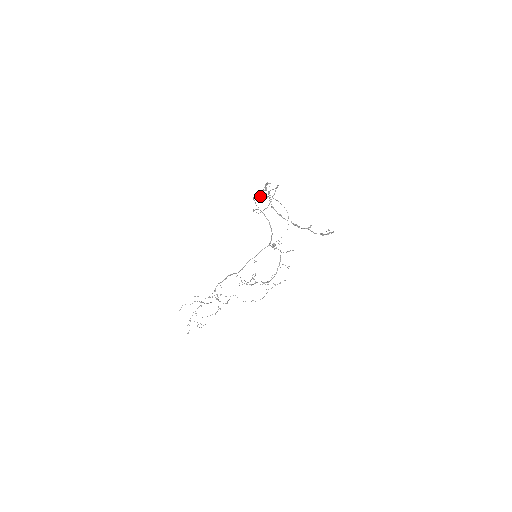
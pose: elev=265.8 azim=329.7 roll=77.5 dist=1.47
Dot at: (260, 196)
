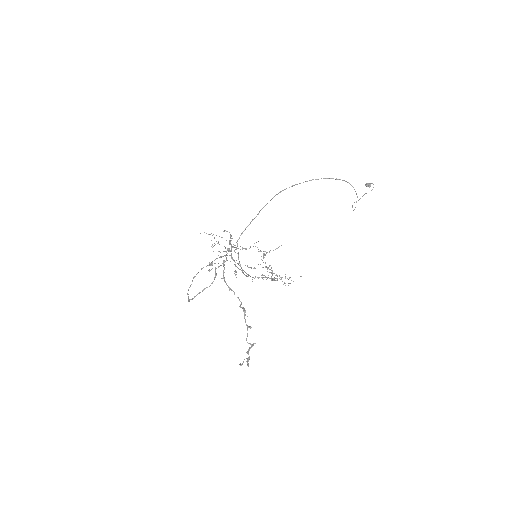
Dot at: (303, 182)
